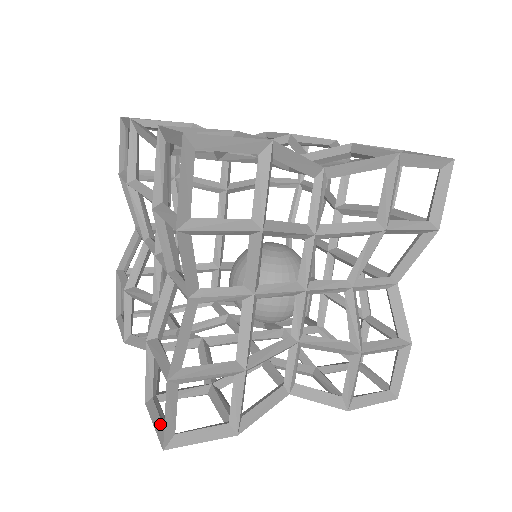
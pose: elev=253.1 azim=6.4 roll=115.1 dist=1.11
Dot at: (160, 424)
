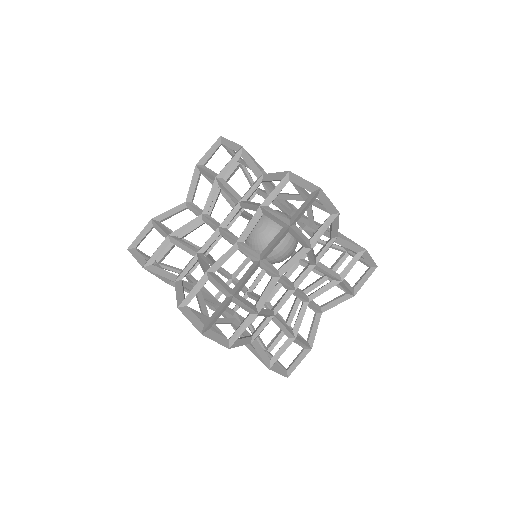
Dot at: occluded
